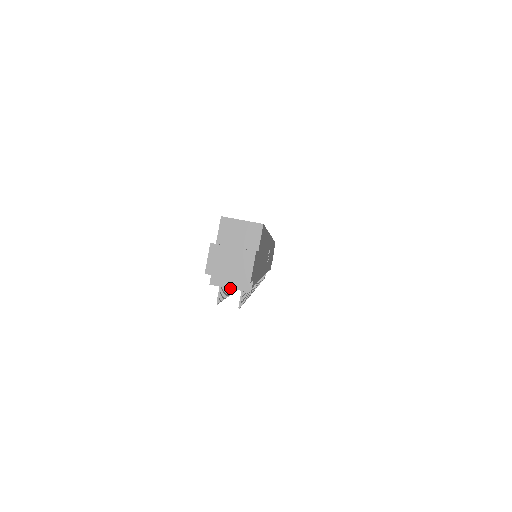
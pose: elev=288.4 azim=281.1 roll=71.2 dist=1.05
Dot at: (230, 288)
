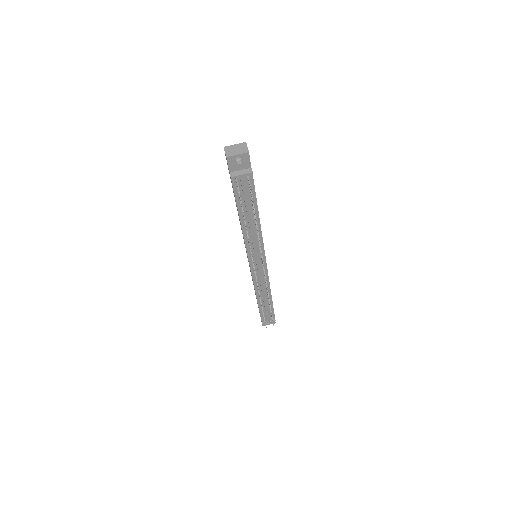
Dot at: (242, 175)
